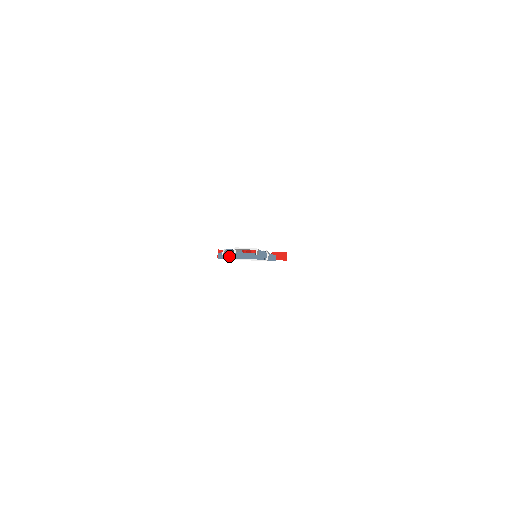
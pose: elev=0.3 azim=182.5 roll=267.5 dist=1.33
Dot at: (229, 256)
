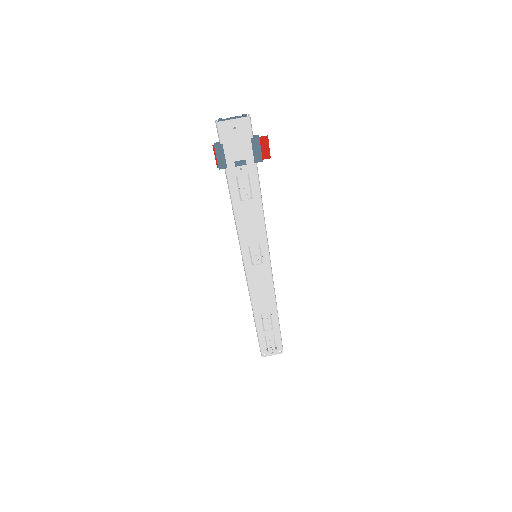
Dot at: (220, 120)
